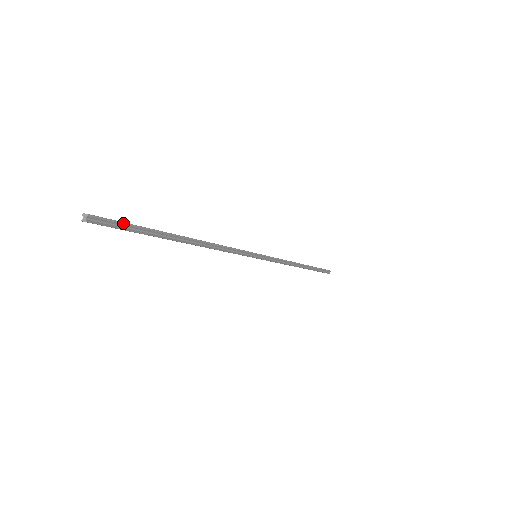
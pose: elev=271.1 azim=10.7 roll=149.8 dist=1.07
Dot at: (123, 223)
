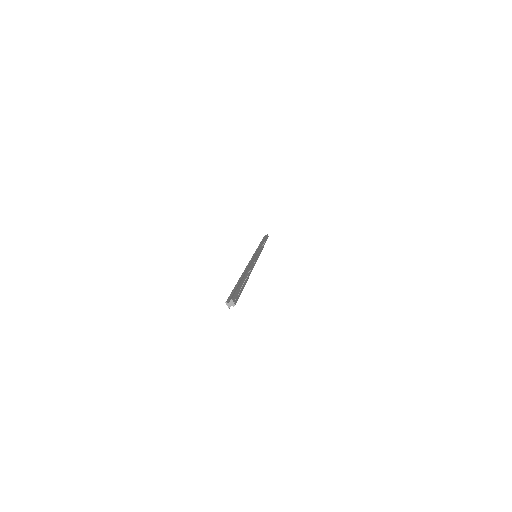
Dot at: occluded
